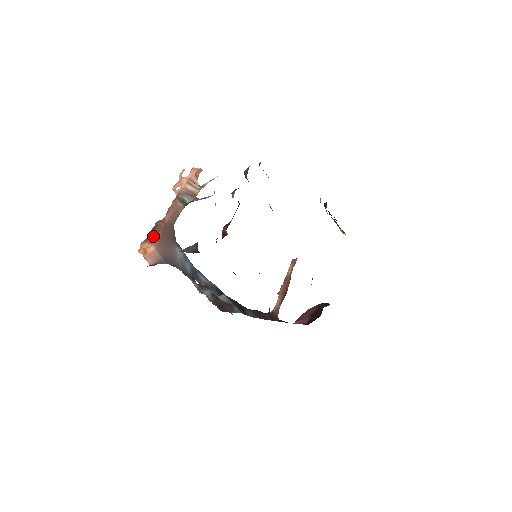
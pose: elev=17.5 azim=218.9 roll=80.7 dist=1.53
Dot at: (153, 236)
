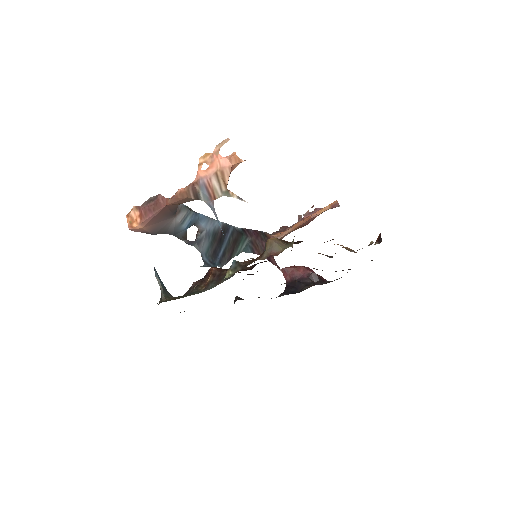
Dot at: (146, 213)
